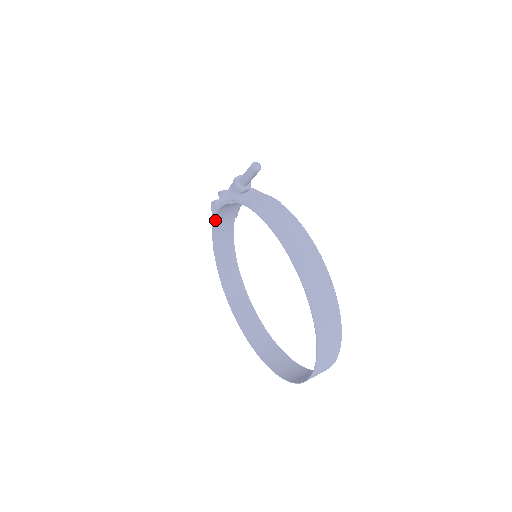
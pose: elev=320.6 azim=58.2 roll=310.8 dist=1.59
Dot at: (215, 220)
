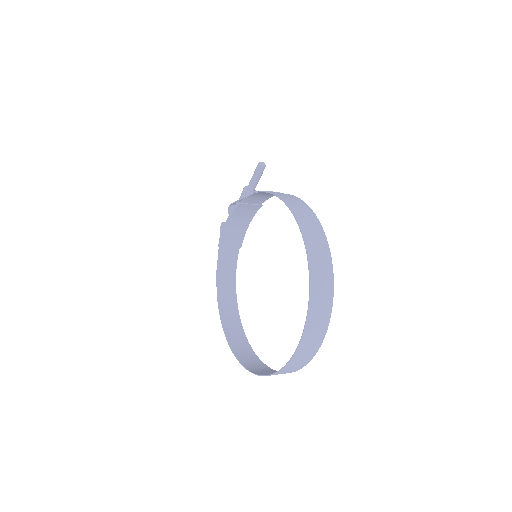
Dot at: (222, 241)
